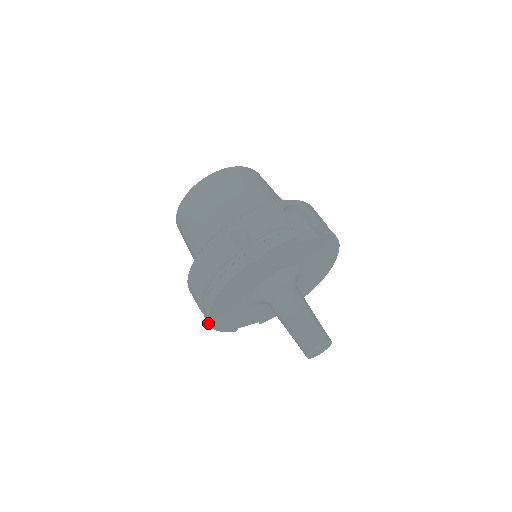
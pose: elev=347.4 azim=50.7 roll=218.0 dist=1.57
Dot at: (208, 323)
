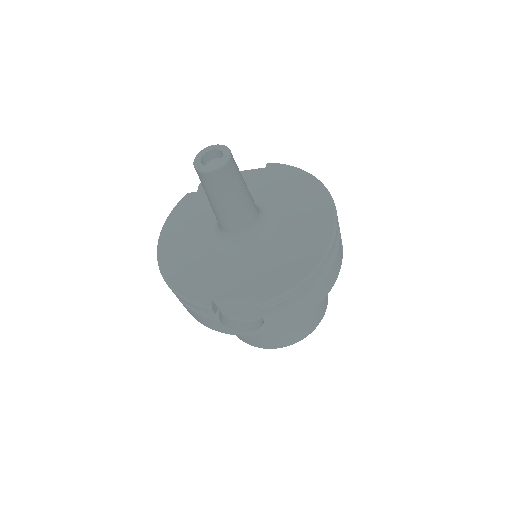
Dot at: (162, 275)
